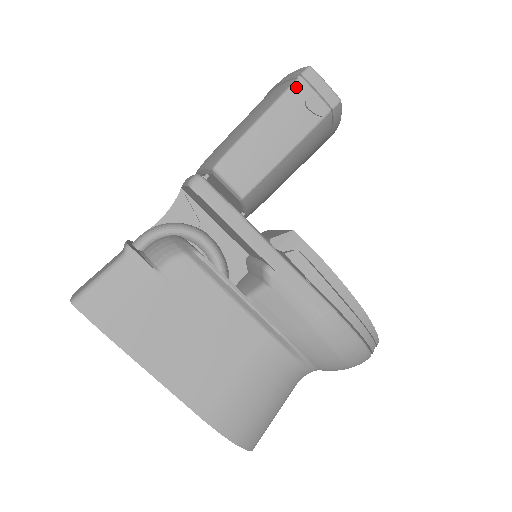
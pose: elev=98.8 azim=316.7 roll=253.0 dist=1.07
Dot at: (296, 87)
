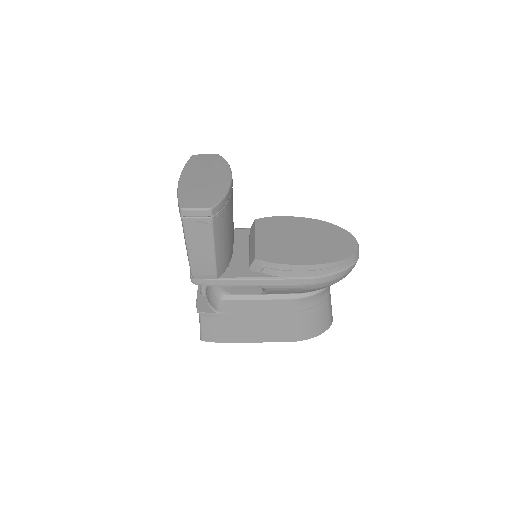
Dot at: (186, 224)
